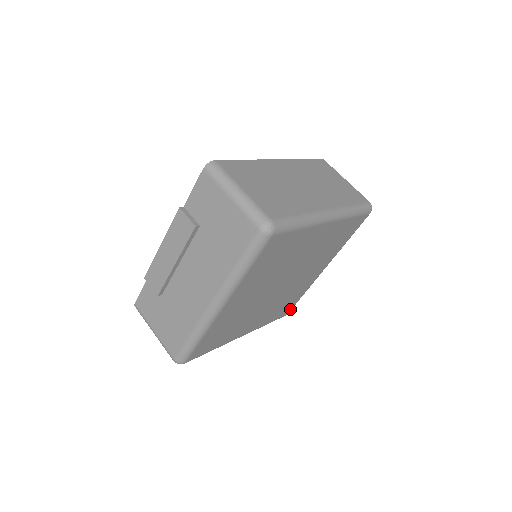
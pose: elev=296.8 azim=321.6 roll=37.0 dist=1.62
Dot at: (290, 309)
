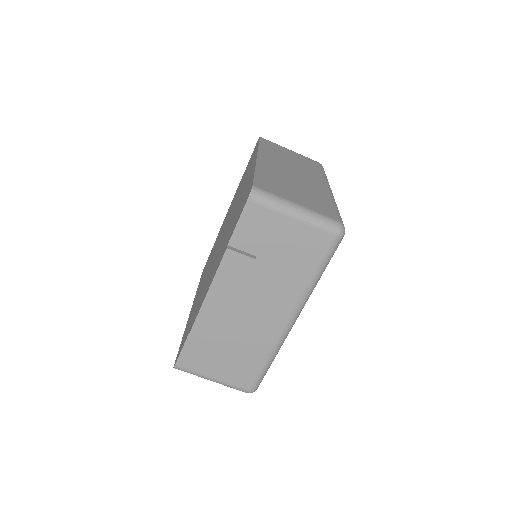
Dot at: occluded
